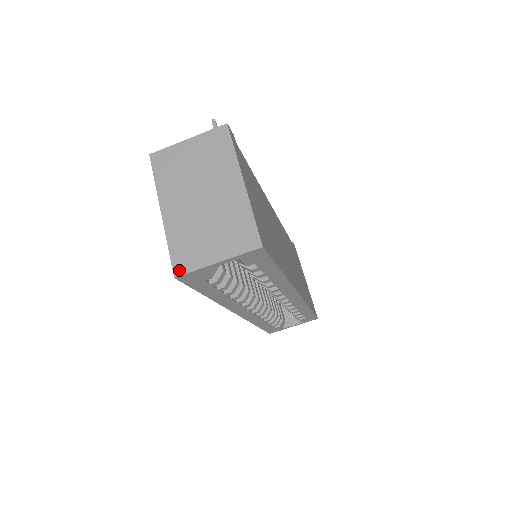
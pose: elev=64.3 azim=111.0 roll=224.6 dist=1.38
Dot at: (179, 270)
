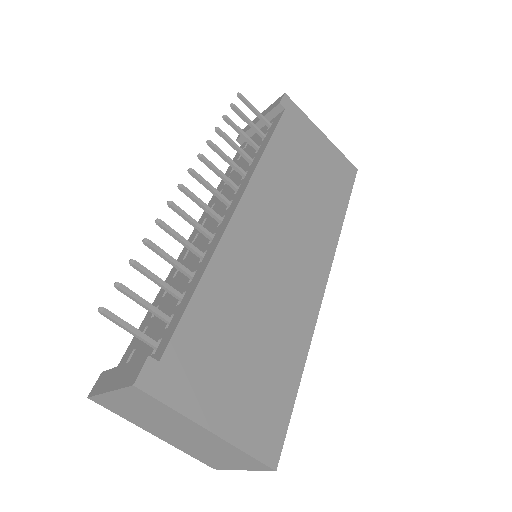
Dot at: (214, 467)
